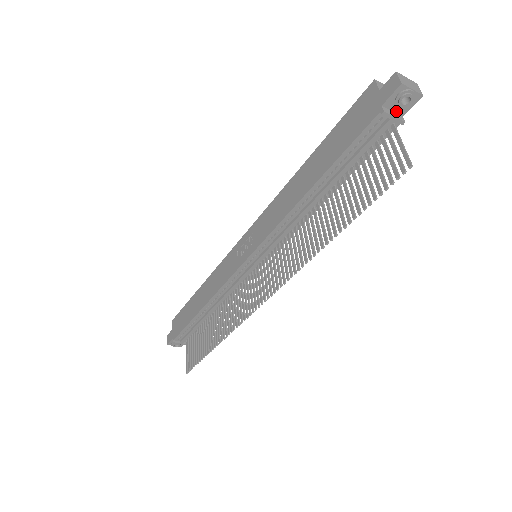
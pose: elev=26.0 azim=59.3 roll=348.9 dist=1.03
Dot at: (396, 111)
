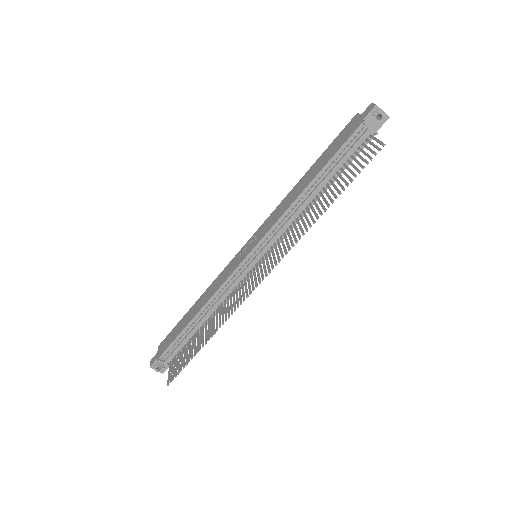
Dot at: (372, 126)
